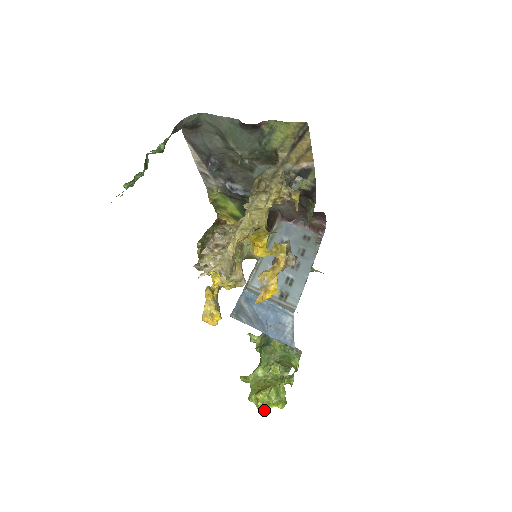
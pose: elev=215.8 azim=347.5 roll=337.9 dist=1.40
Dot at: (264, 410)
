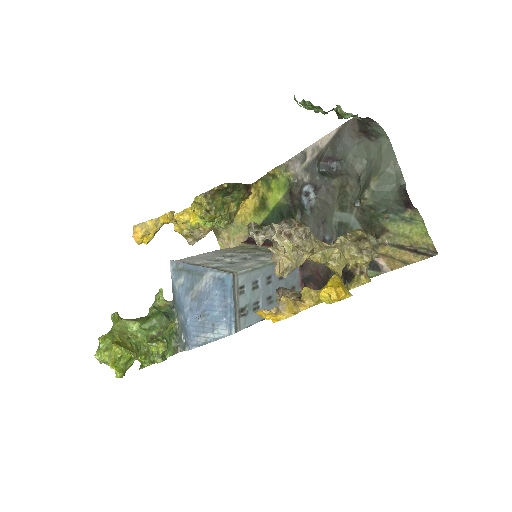
Dot at: (101, 360)
